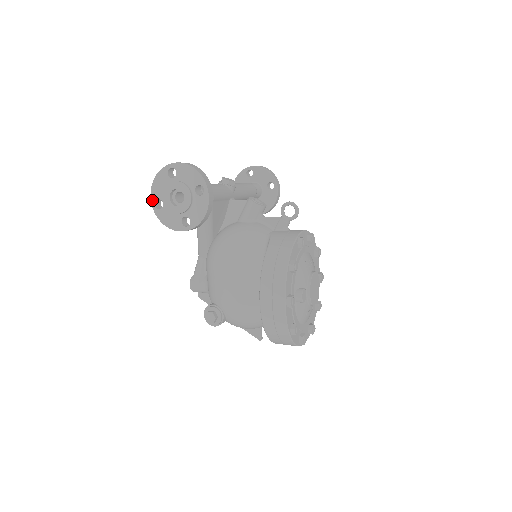
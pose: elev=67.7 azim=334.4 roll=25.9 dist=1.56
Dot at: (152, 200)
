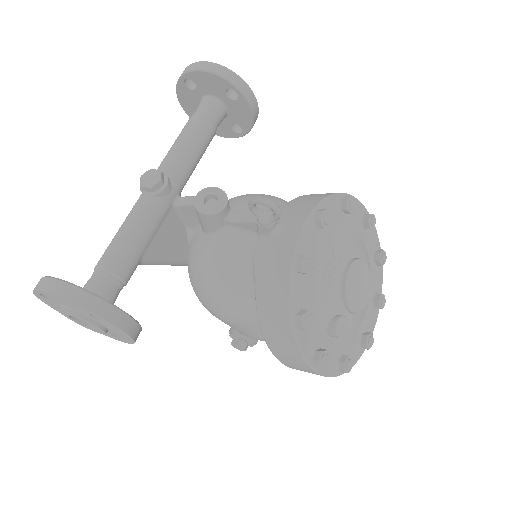
Dot at: occluded
